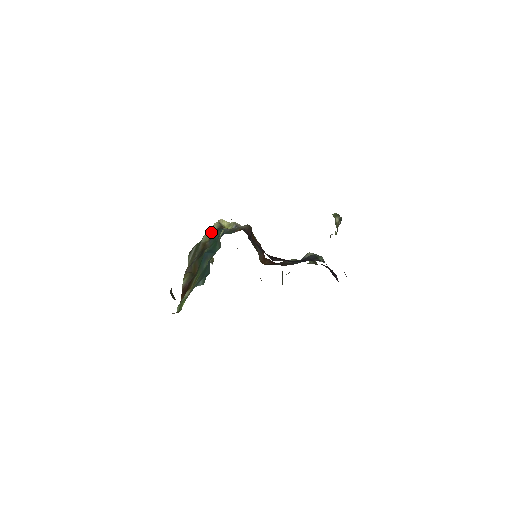
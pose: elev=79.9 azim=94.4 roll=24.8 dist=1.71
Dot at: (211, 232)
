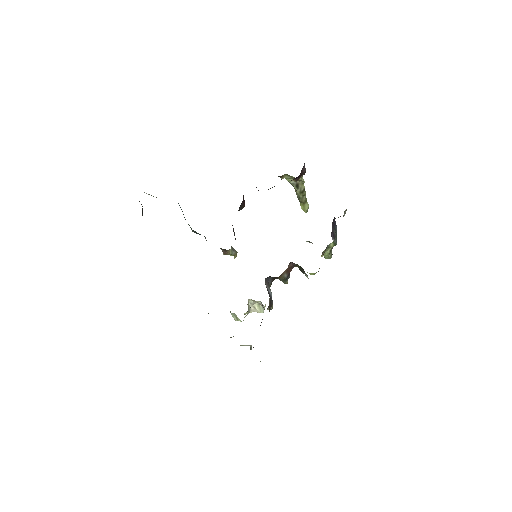
Dot at: occluded
